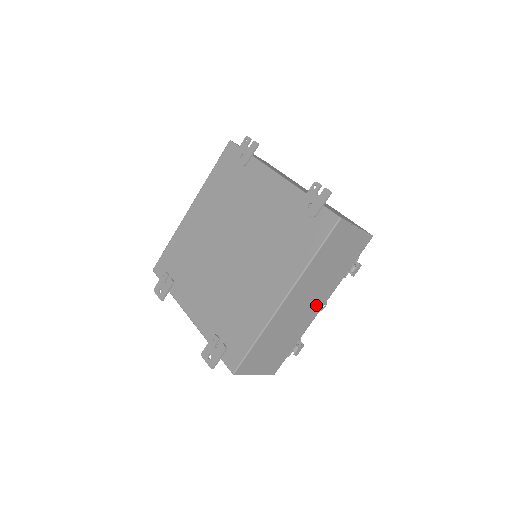
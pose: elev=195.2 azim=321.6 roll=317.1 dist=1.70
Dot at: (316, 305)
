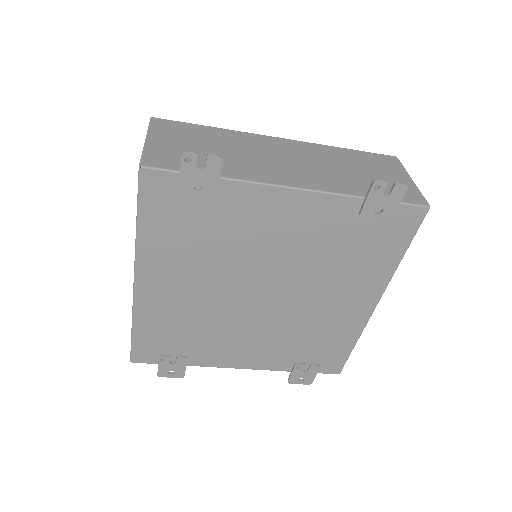
Dot at: occluded
